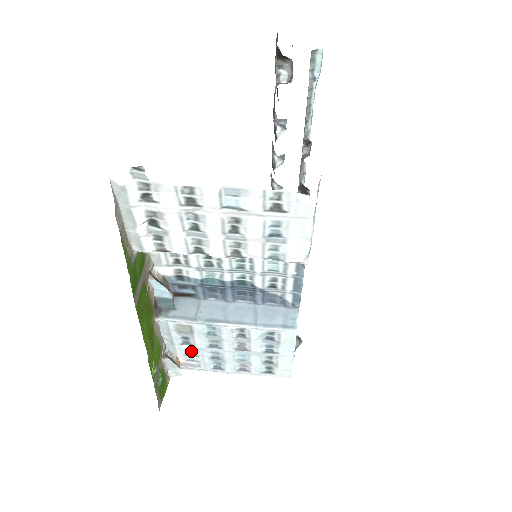
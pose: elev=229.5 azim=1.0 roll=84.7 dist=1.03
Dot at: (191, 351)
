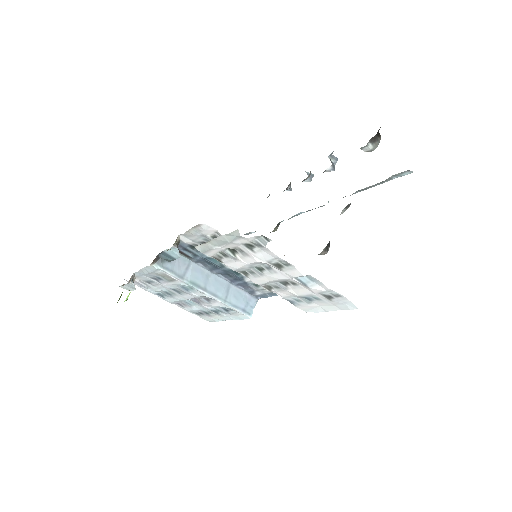
Dot at: (152, 282)
